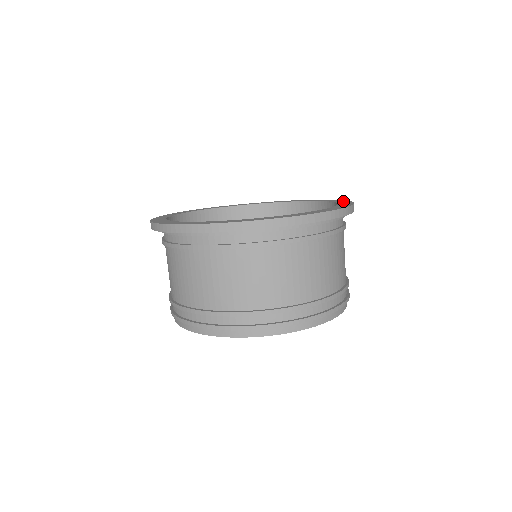
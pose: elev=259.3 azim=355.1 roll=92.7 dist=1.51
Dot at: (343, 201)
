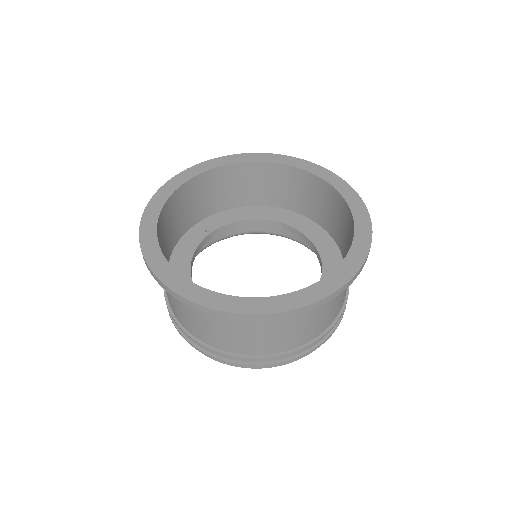
Dot at: (347, 271)
